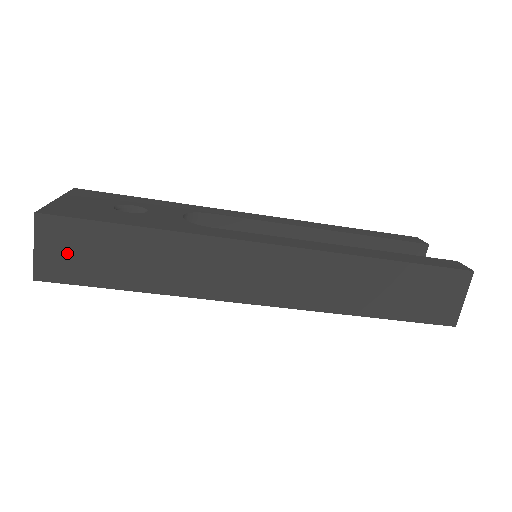
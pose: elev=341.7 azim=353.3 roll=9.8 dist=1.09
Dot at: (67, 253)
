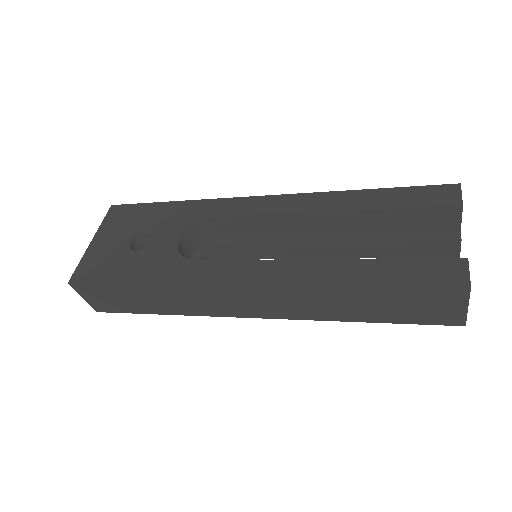
Dot at: (103, 299)
